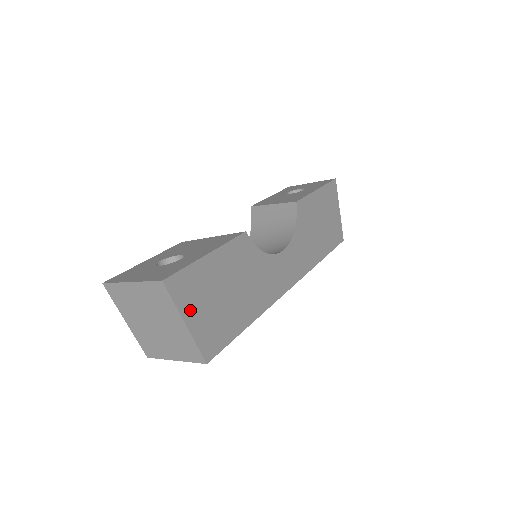
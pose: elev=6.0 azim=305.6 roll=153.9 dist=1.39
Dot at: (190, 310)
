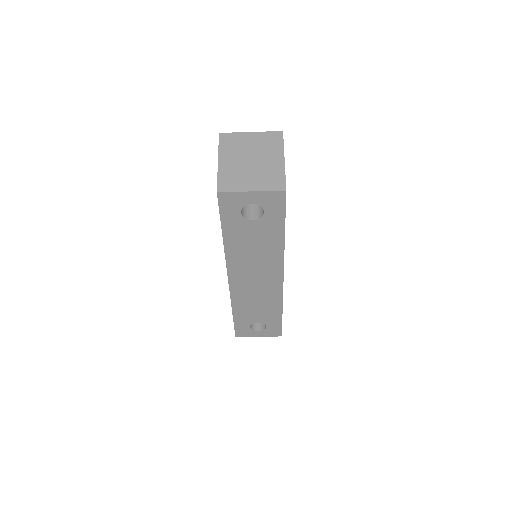
Dot at: occluded
